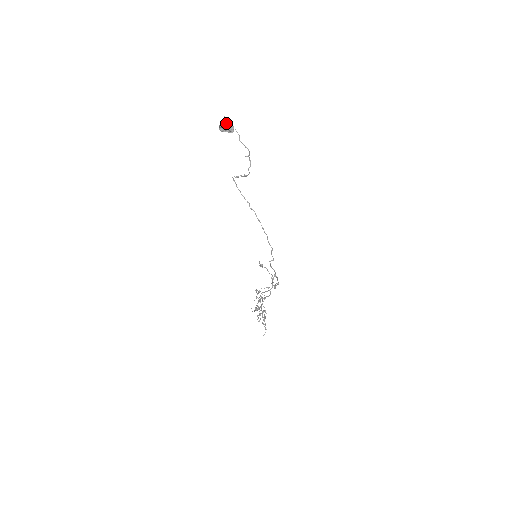
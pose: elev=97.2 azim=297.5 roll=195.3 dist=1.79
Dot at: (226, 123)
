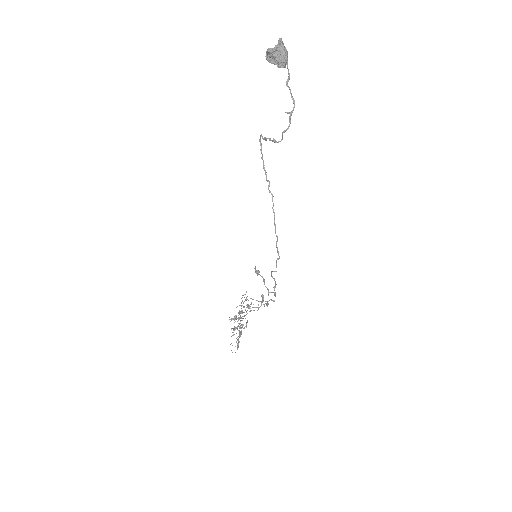
Dot at: (278, 49)
